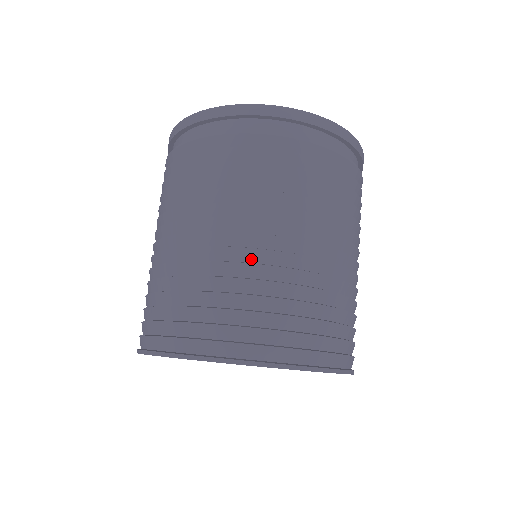
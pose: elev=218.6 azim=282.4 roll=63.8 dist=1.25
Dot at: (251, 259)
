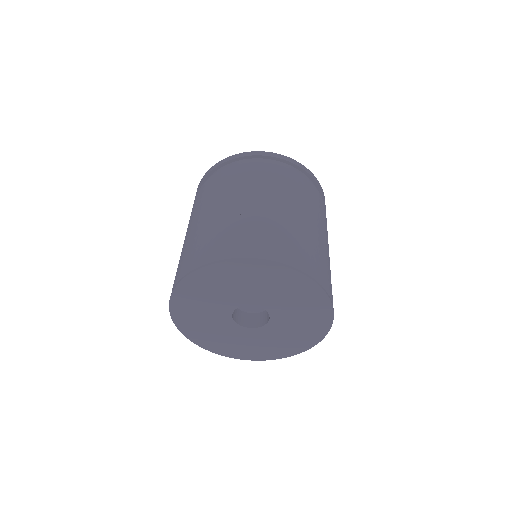
Dot at: (222, 217)
